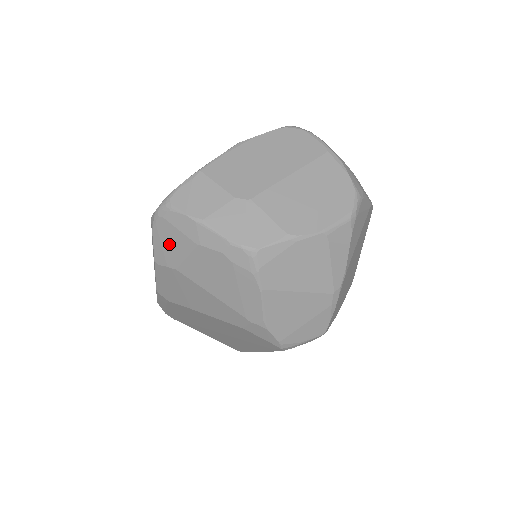
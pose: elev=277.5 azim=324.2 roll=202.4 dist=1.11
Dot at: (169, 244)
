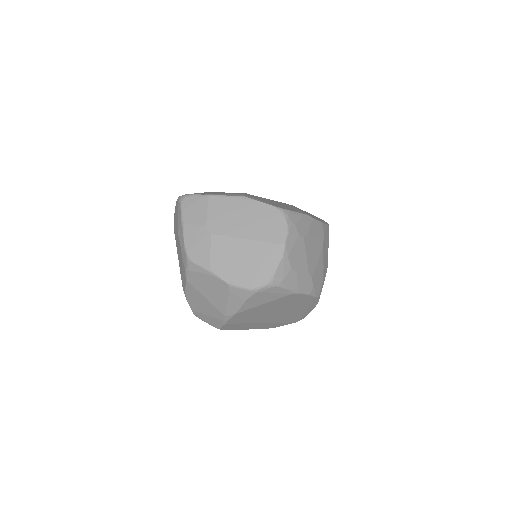
Dot at: (176, 217)
